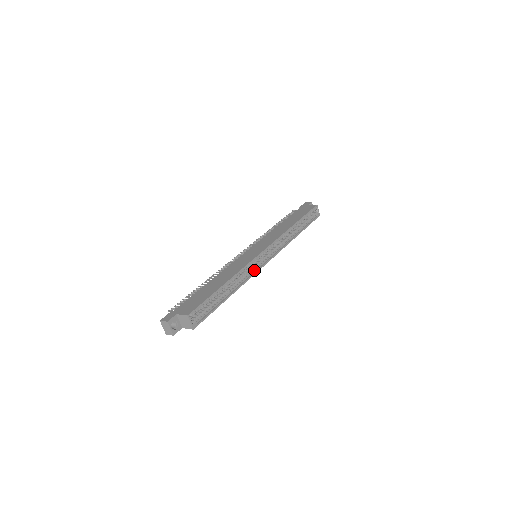
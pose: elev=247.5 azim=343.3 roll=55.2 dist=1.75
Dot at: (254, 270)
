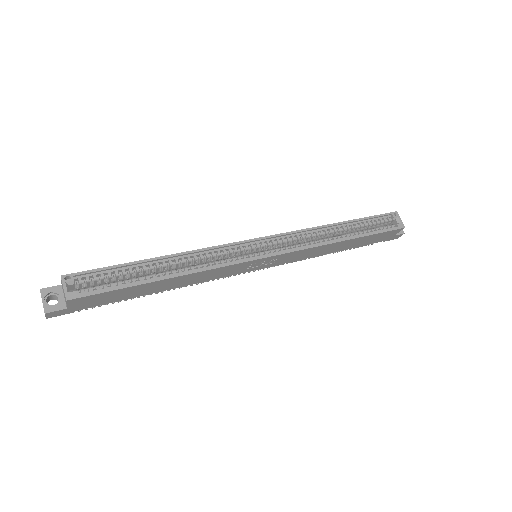
Dot at: (233, 261)
